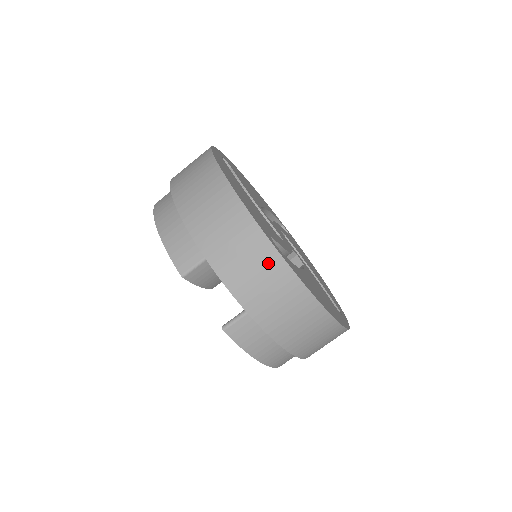
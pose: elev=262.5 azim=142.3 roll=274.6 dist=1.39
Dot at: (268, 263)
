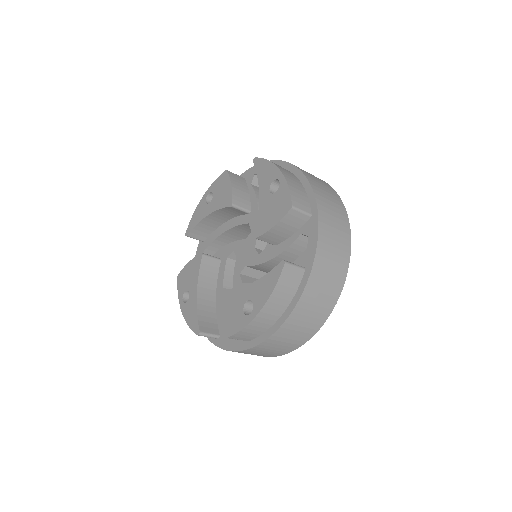
Dot at: (343, 255)
